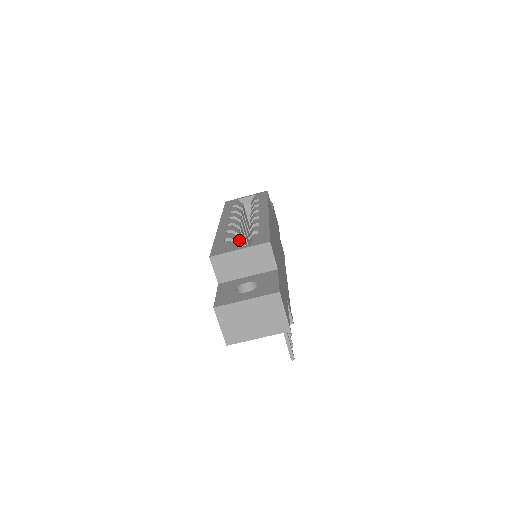
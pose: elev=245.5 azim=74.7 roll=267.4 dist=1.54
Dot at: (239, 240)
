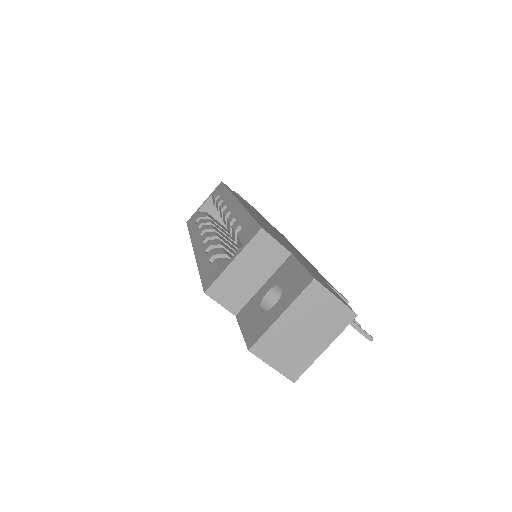
Dot at: (226, 251)
